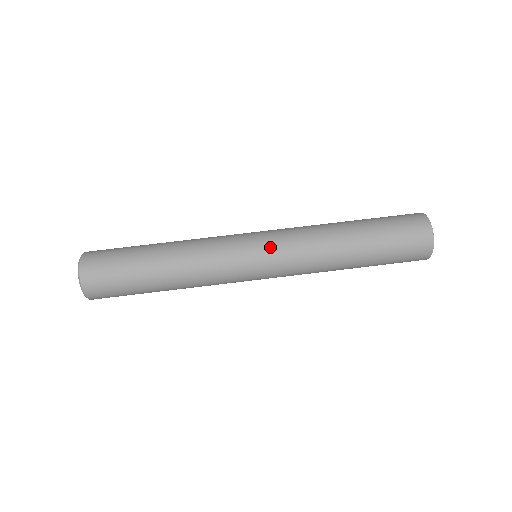
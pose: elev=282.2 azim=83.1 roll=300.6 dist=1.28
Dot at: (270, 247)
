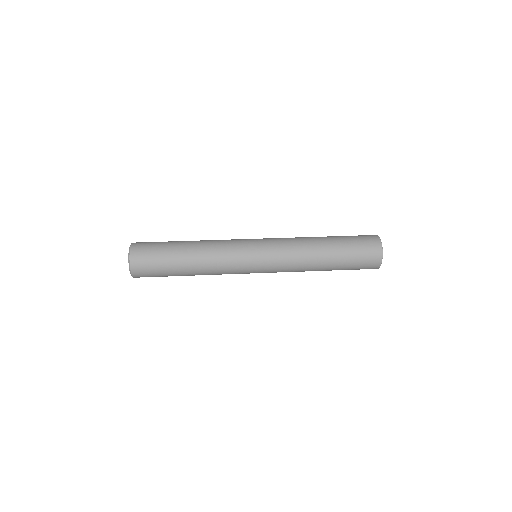
Dot at: (267, 252)
